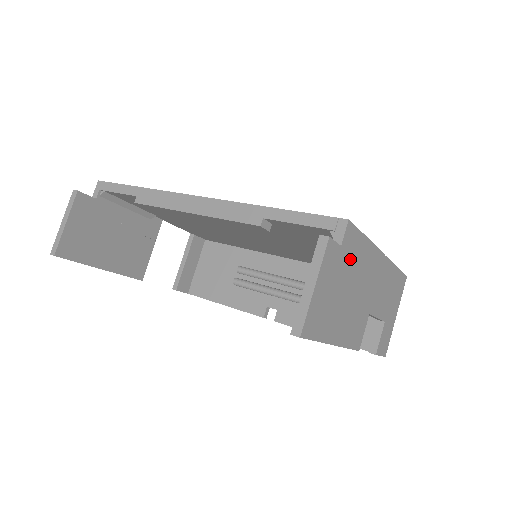
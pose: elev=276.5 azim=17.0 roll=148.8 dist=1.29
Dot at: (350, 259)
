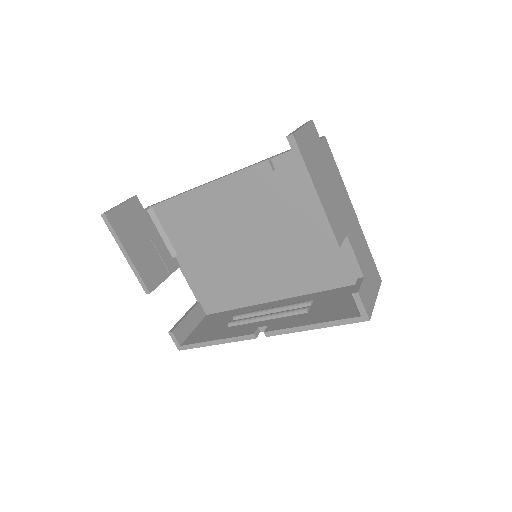
Dot at: (327, 161)
